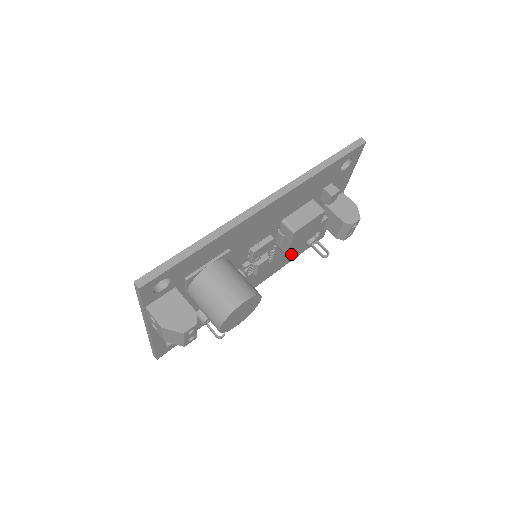
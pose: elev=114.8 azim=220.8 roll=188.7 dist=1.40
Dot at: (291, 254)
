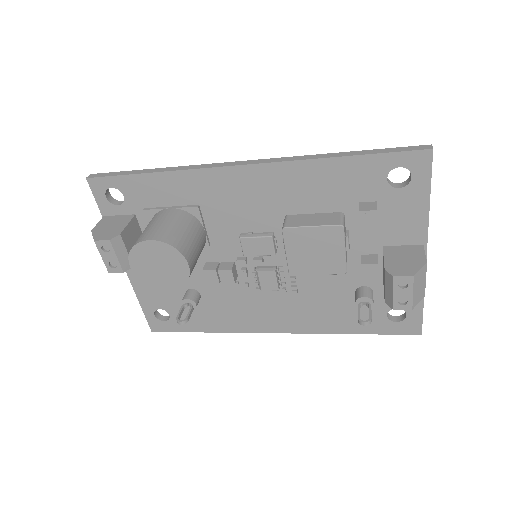
Dot at: (347, 316)
